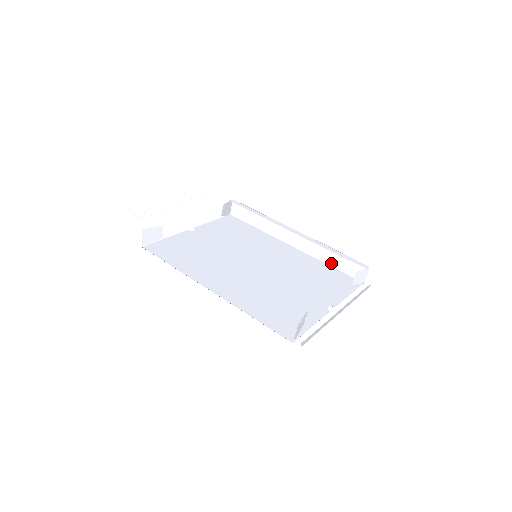
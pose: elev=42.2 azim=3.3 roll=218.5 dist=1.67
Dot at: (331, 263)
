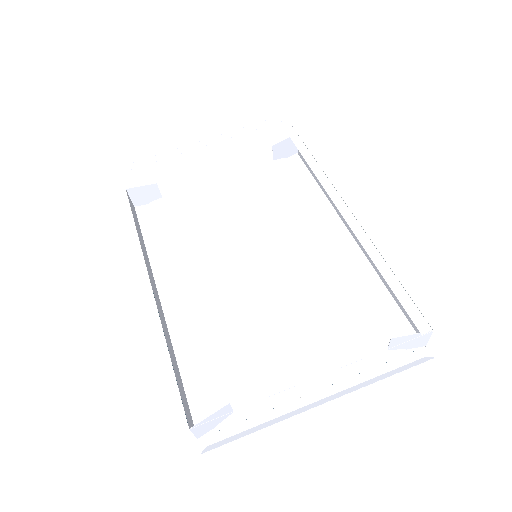
Dot at: (389, 288)
